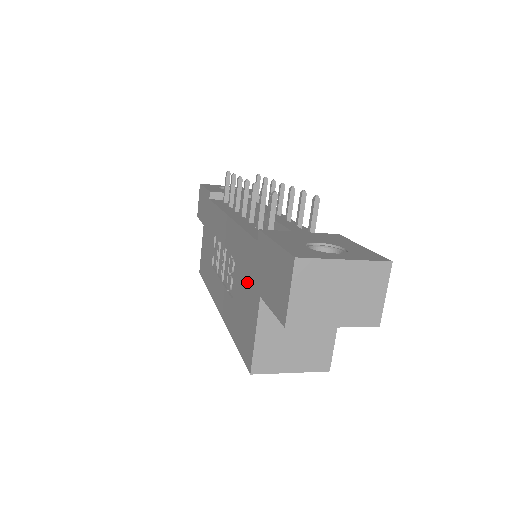
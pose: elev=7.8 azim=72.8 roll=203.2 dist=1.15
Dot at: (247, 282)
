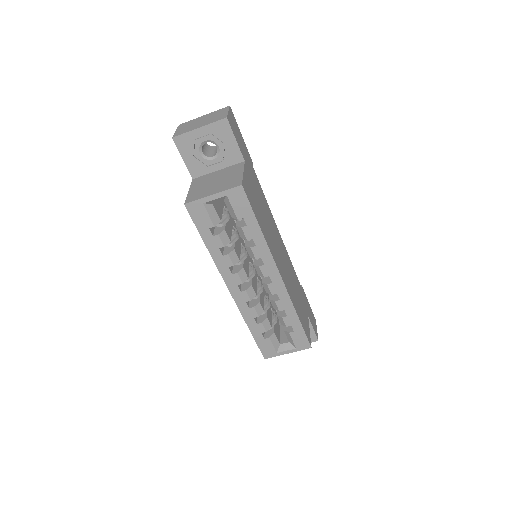
Dot at: occluded
